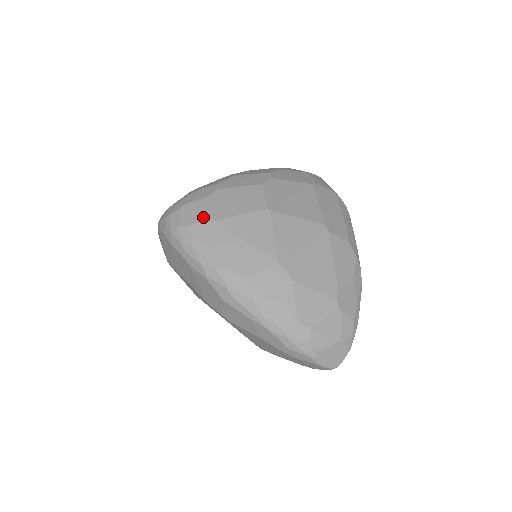
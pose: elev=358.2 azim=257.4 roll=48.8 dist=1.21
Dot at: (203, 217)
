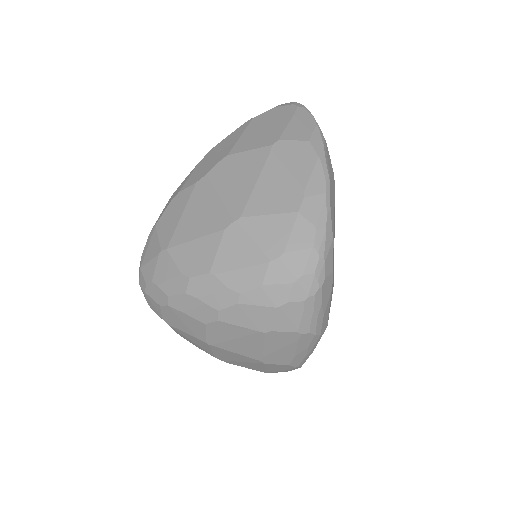
Dot at: (159, 315)
